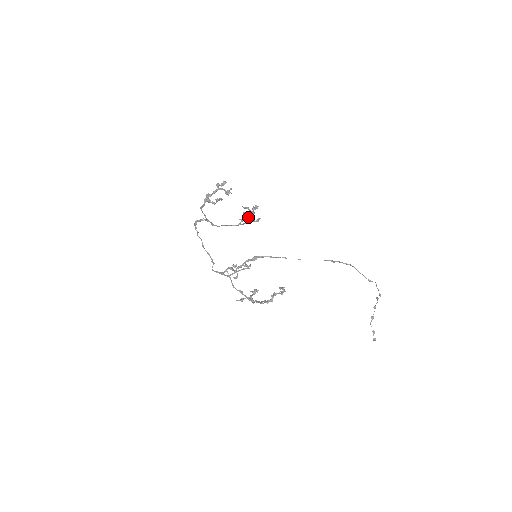
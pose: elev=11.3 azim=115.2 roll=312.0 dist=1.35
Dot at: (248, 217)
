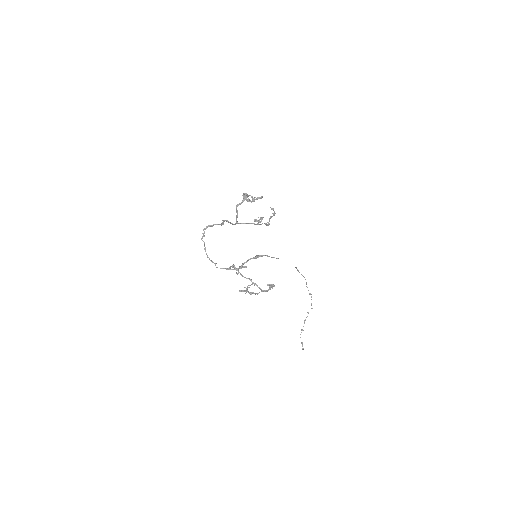
Dot at: (270, 217)
